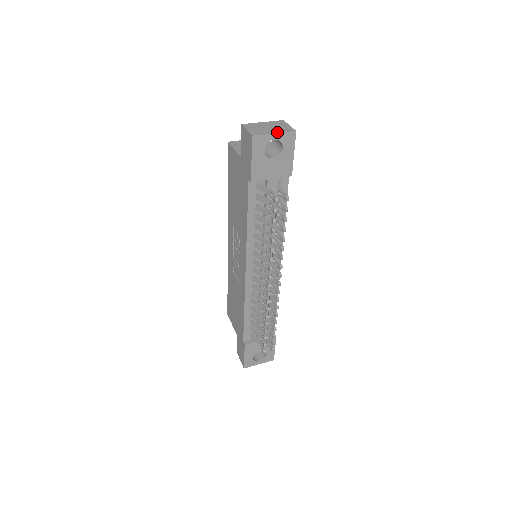
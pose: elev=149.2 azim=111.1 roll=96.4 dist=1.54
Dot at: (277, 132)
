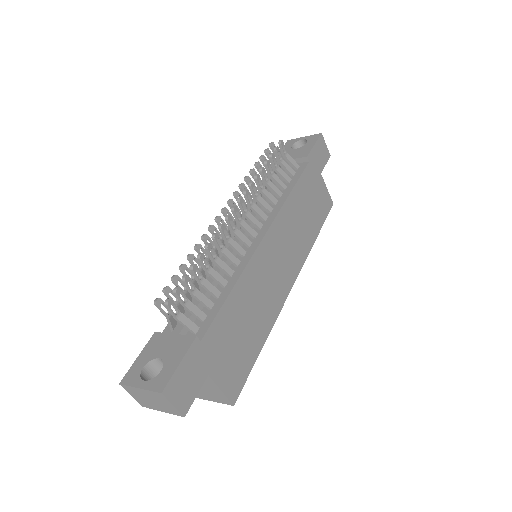
Dot at: (307, 137)
